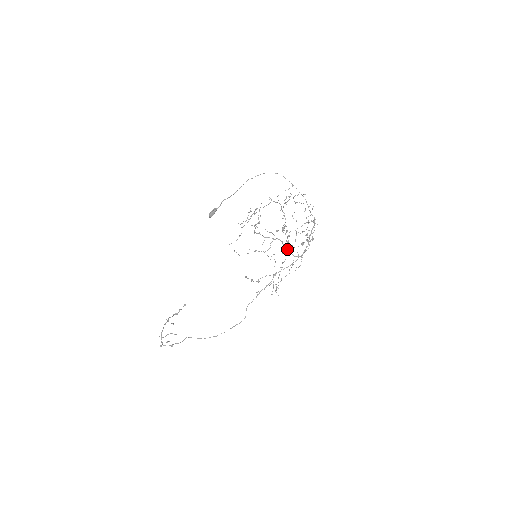
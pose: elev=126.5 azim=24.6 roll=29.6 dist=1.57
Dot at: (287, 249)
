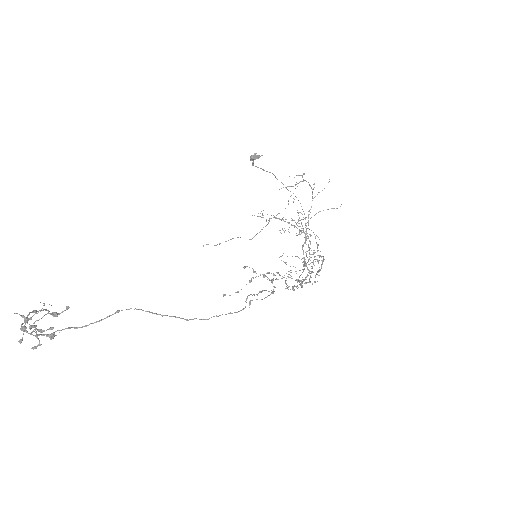
Dot at: occluded
